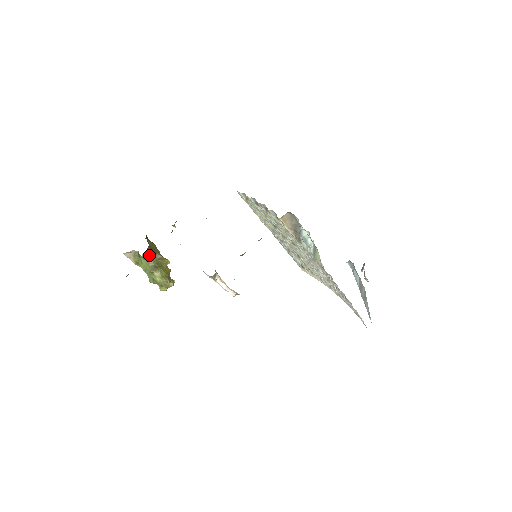
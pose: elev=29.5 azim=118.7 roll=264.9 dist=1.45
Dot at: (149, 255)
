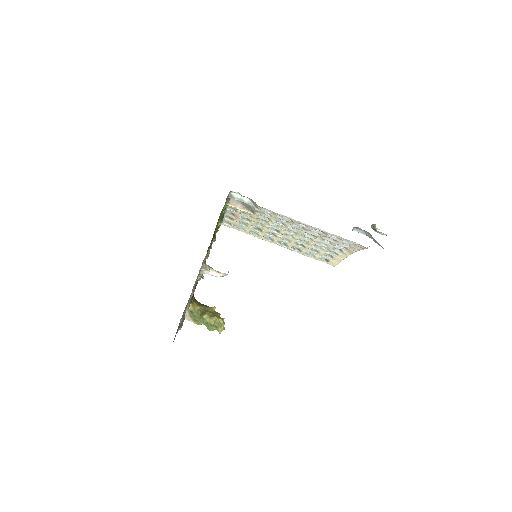
Dot at: (197, 307)
